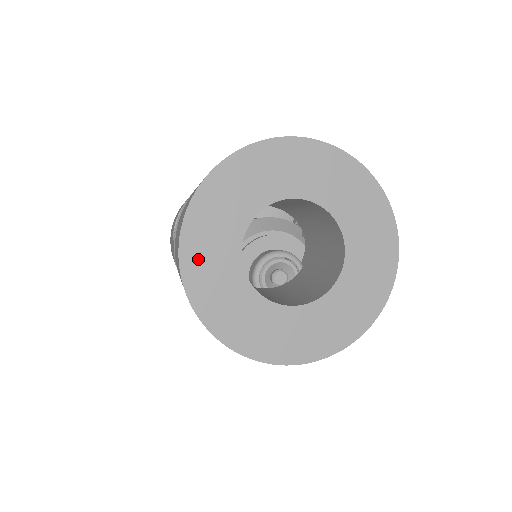
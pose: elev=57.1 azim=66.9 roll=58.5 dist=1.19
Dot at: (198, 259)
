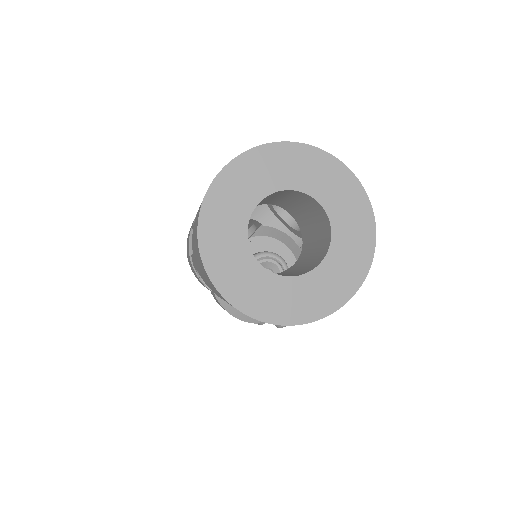
Dot at: (220, 200)
